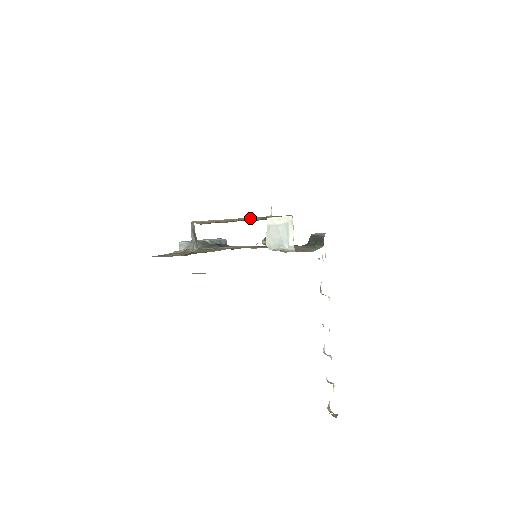
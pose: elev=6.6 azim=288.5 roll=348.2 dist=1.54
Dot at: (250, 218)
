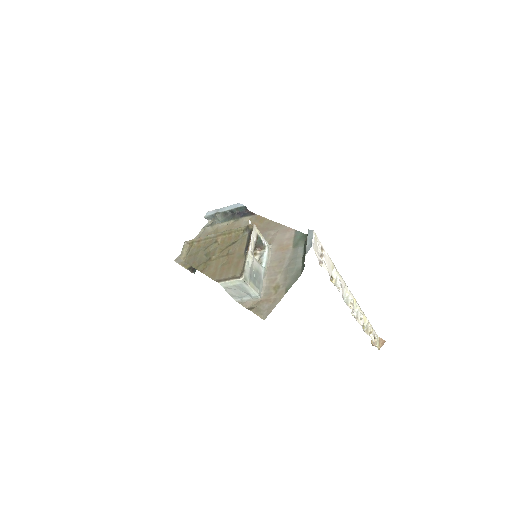
Dot at: (234, 230)
